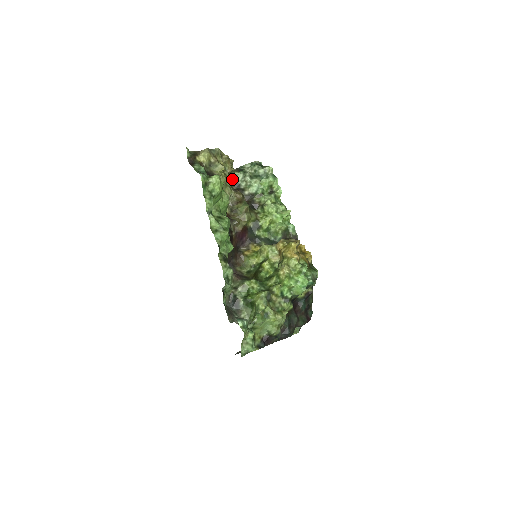
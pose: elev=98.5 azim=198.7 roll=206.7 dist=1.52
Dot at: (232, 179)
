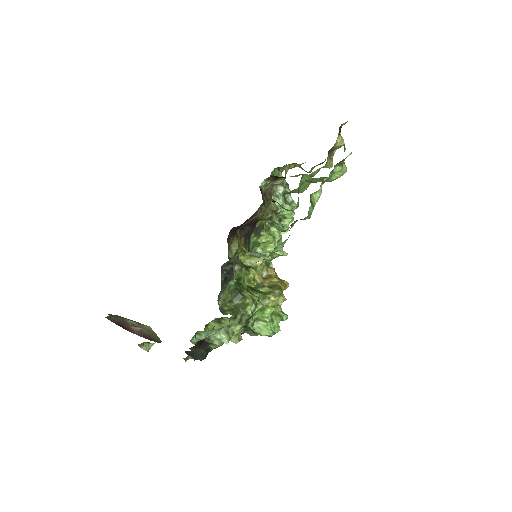
Dot at: (274, 173)
